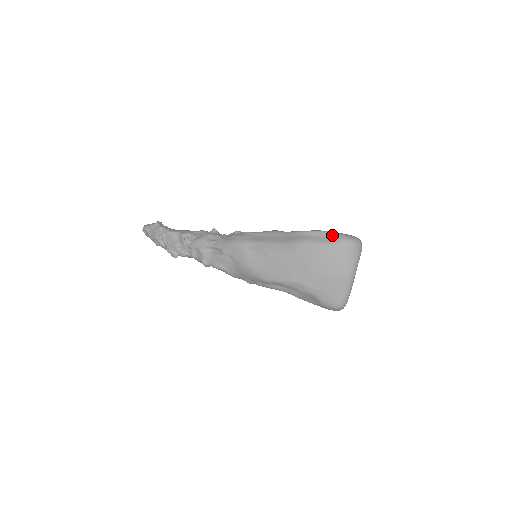
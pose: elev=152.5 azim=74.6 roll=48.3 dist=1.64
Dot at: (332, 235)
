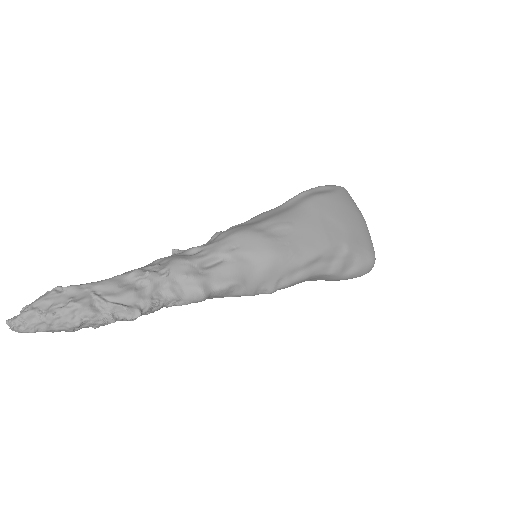
Dot at: (327, 186)
